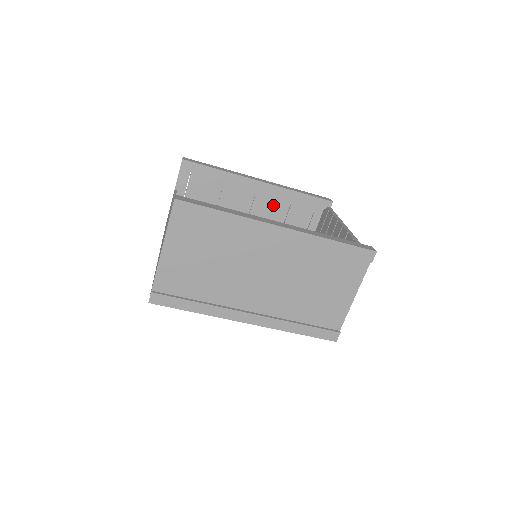
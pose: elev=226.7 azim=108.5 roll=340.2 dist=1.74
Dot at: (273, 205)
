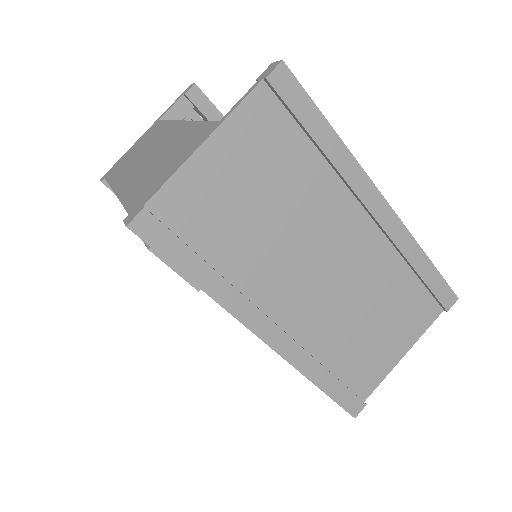
Dot at: occluded
